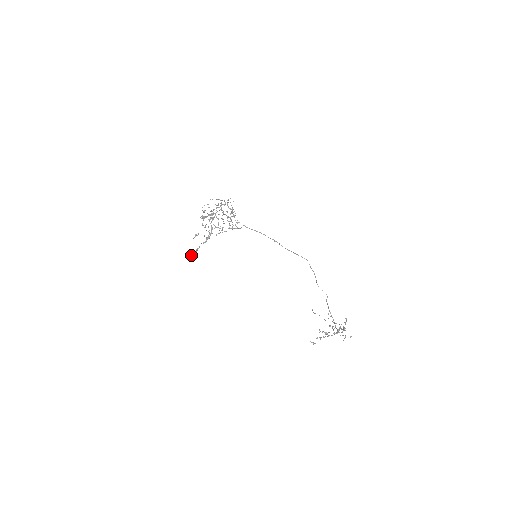
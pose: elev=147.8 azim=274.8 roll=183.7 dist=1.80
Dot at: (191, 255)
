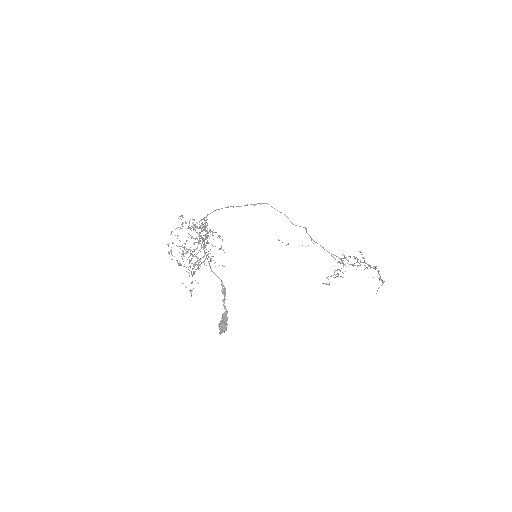
Dot at: (226, 328)
